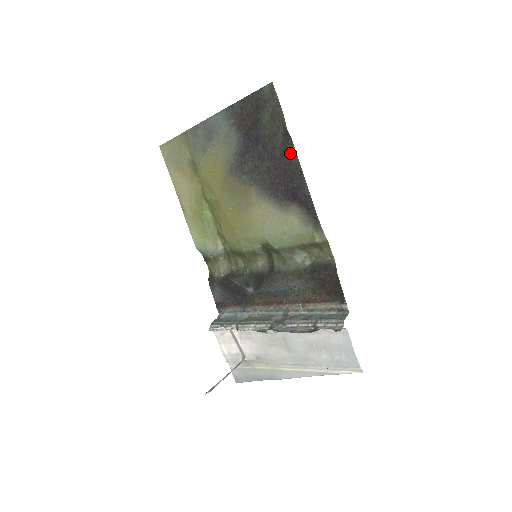
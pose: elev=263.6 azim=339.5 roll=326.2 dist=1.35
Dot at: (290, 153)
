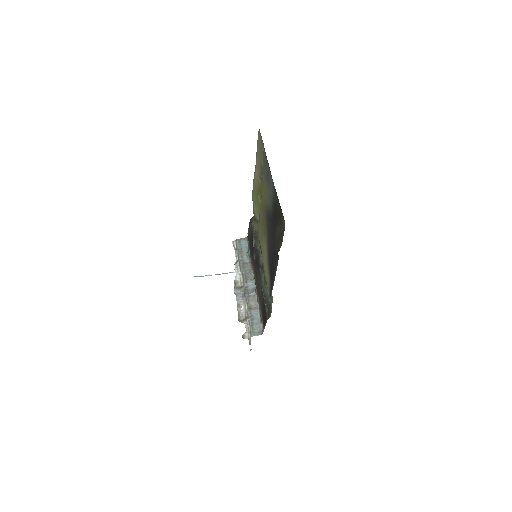
Dot at: (276, 261)
